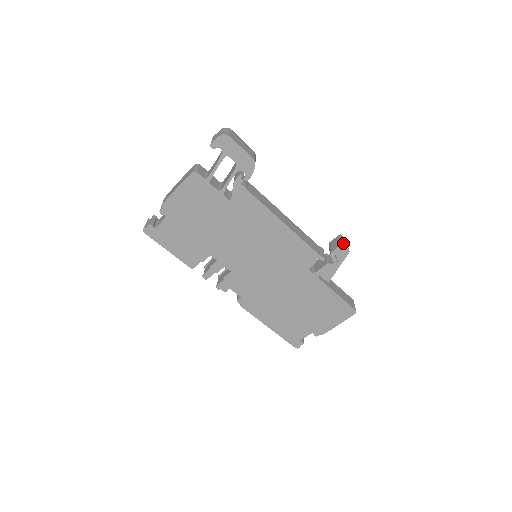
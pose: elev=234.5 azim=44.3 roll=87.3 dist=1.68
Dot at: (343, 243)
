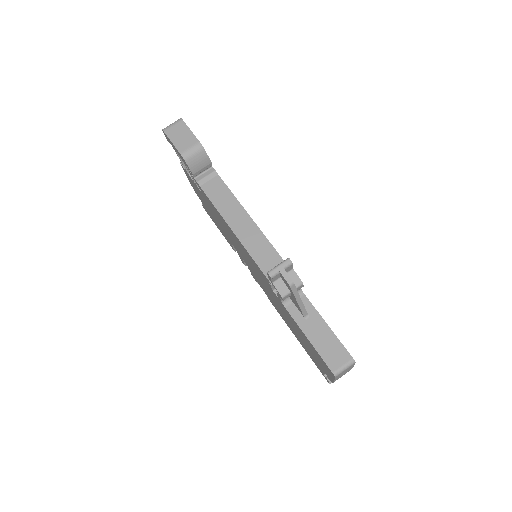
Dot at: (270, 271)
